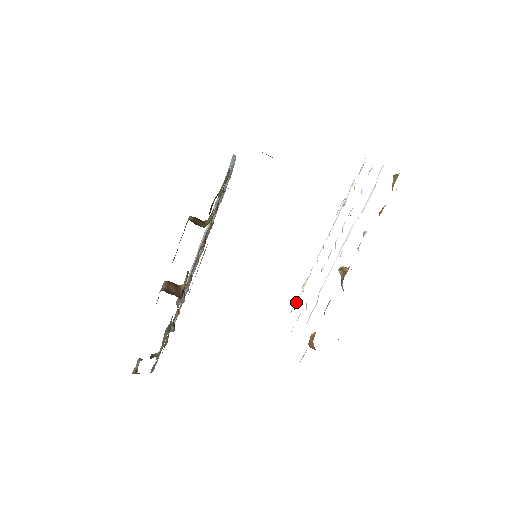
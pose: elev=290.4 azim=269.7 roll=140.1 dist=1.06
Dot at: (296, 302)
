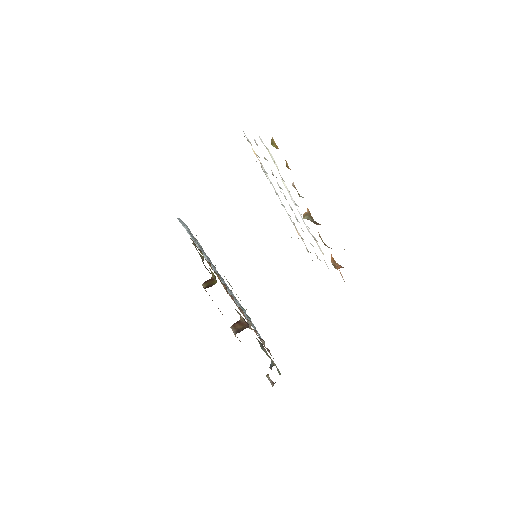
Dot at: occluded
